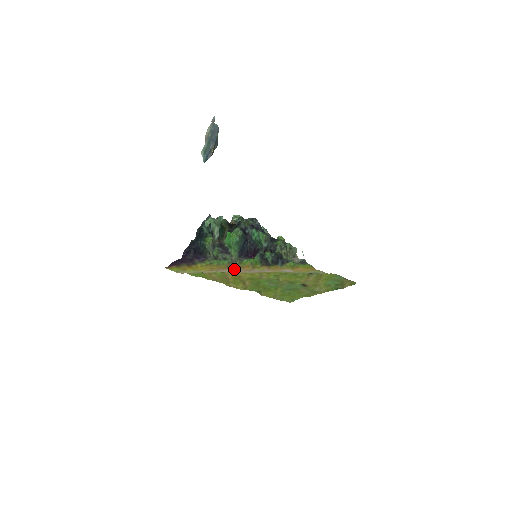
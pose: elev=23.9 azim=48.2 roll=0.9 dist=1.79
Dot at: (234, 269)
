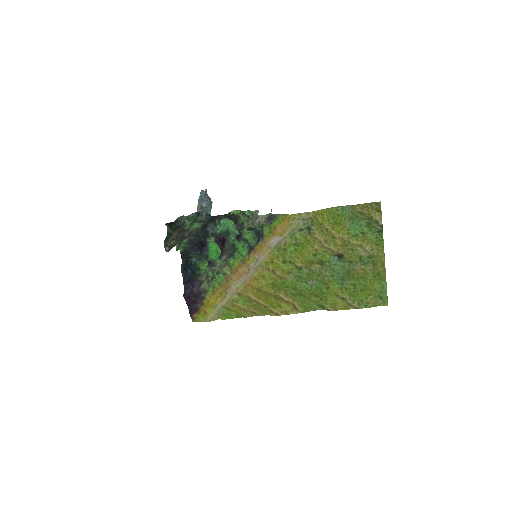
Dot at: (235, 279)
